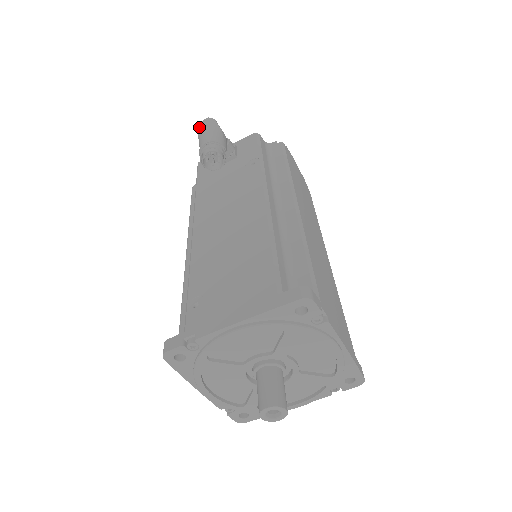
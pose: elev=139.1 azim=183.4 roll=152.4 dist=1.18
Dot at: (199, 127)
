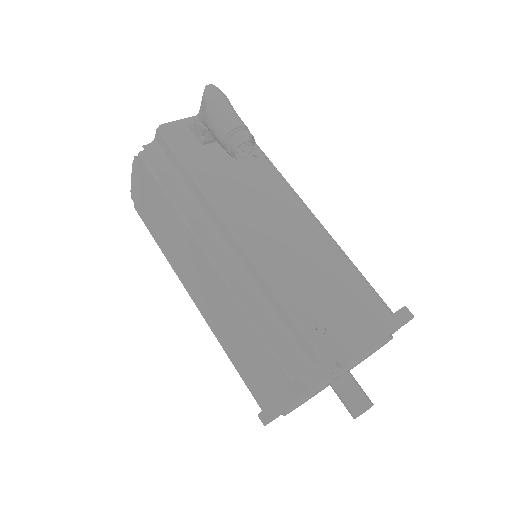
Dot at: (204, 93)
